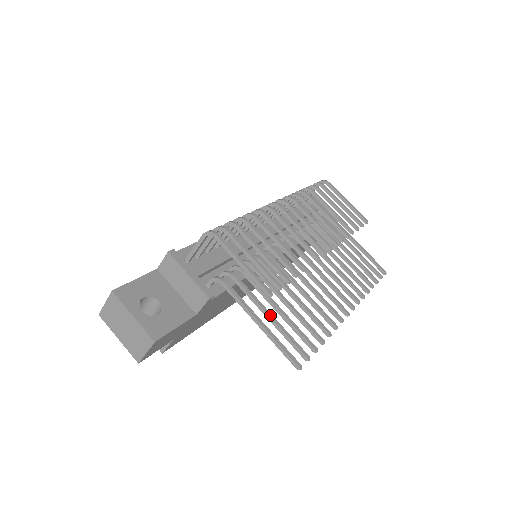
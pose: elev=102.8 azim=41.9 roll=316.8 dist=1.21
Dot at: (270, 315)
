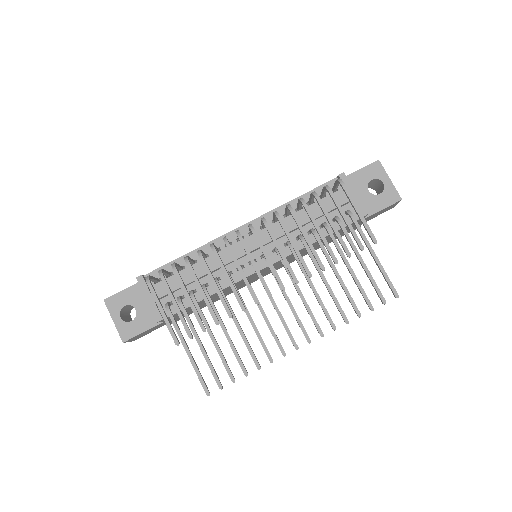
Dot at: (200, 345)
